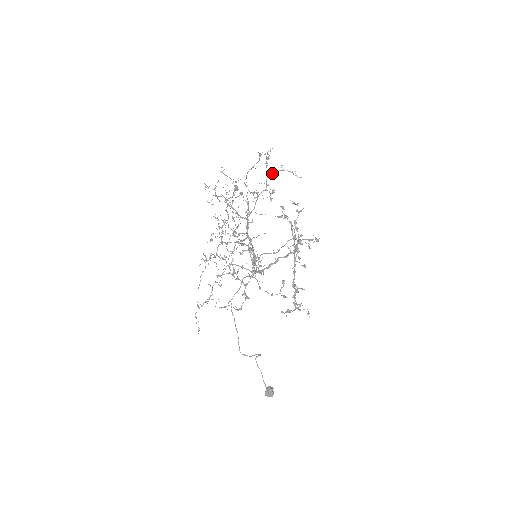
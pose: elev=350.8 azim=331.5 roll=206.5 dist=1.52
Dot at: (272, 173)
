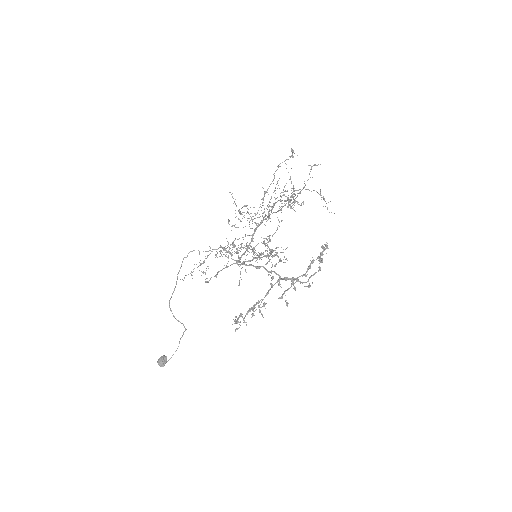
Dot at: occluded
